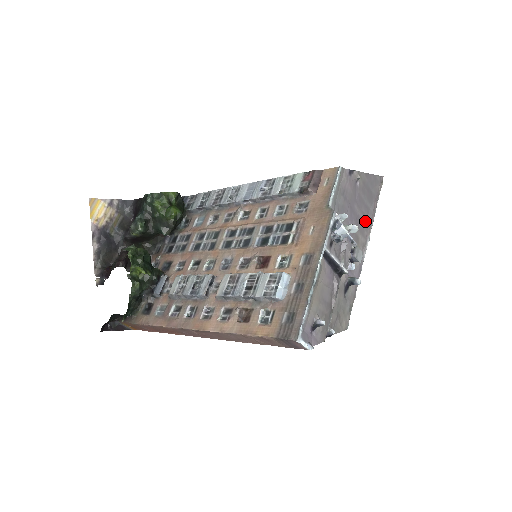
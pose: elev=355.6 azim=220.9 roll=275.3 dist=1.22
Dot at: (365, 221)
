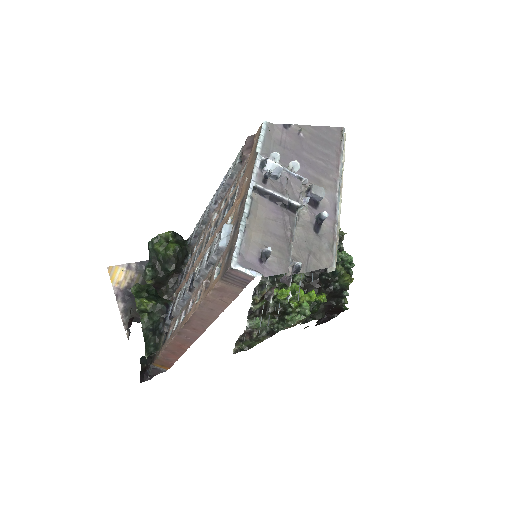
Dot at: (326, 166)
